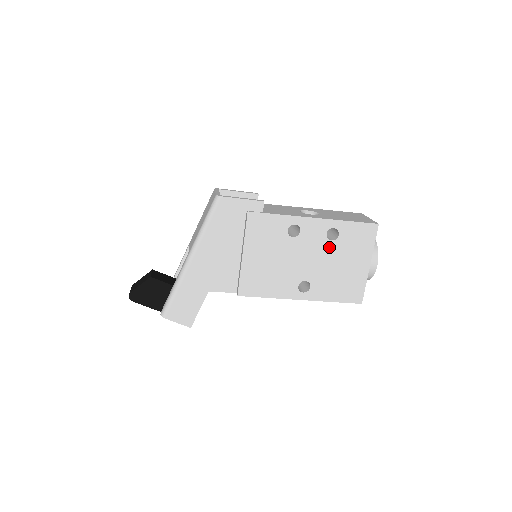
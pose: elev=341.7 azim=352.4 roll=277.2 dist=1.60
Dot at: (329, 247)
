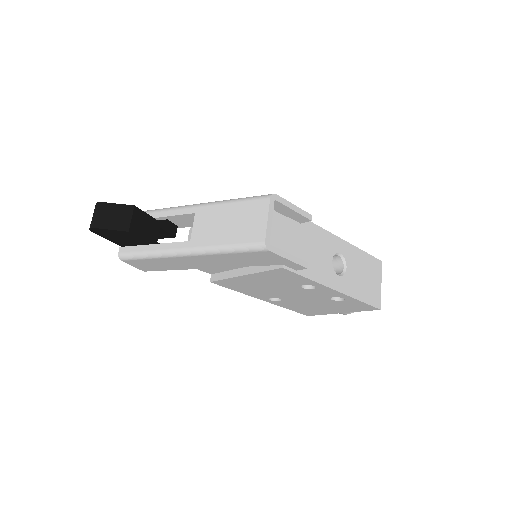
Dot at: (325, 300)
